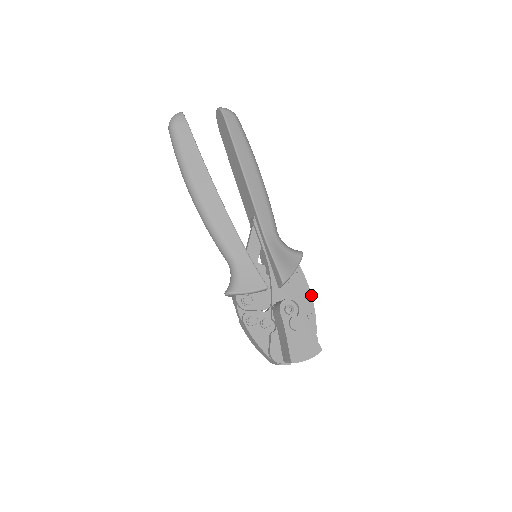
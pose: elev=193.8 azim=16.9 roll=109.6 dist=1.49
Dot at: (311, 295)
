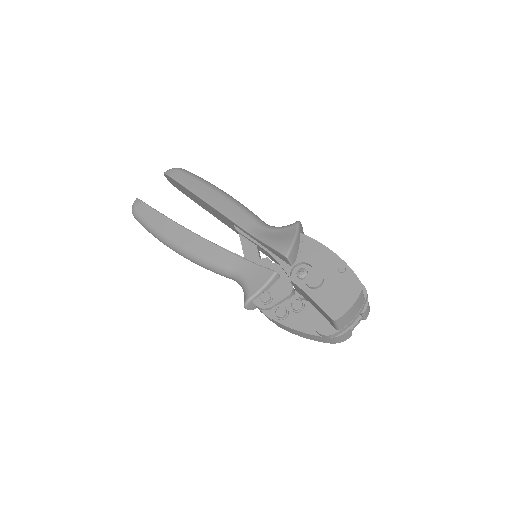
Dot at: (331, 250)
